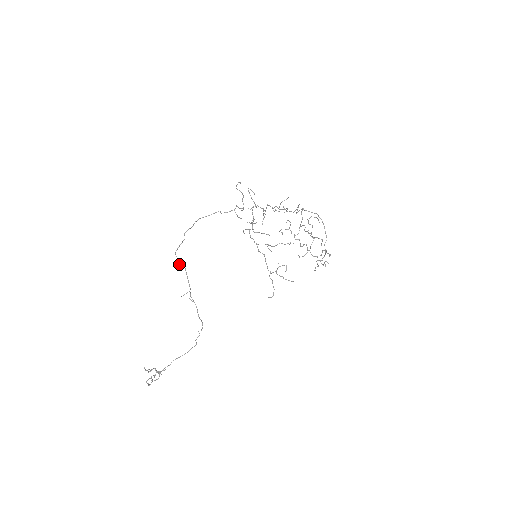
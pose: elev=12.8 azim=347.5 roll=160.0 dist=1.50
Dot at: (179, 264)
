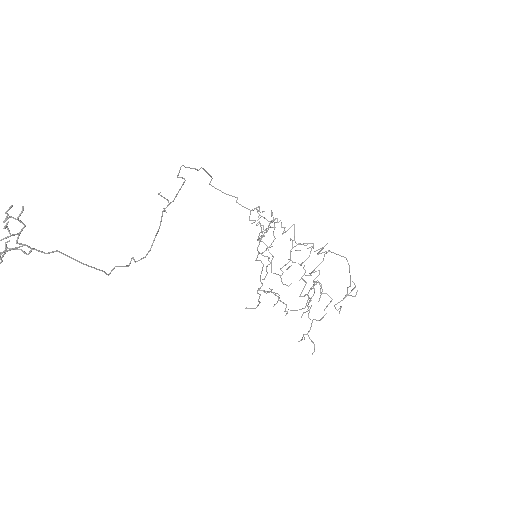
Dot at: (177, 176)
